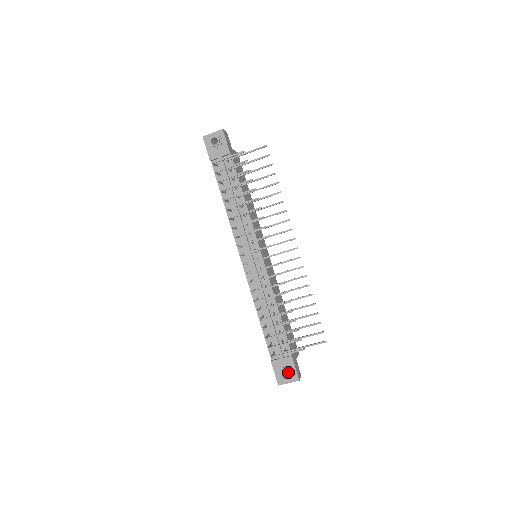
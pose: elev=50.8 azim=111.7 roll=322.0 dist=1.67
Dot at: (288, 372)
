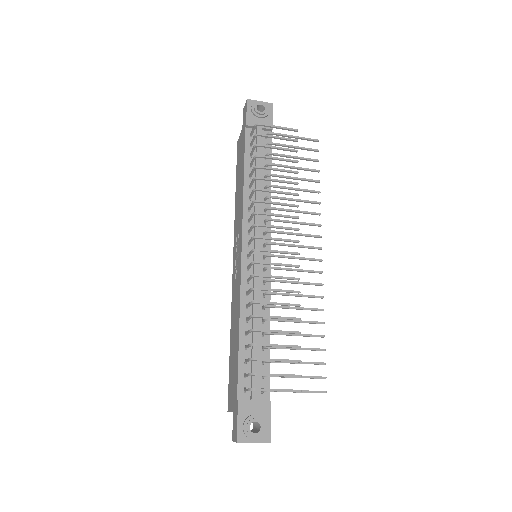
Dot at: (261, 423)
